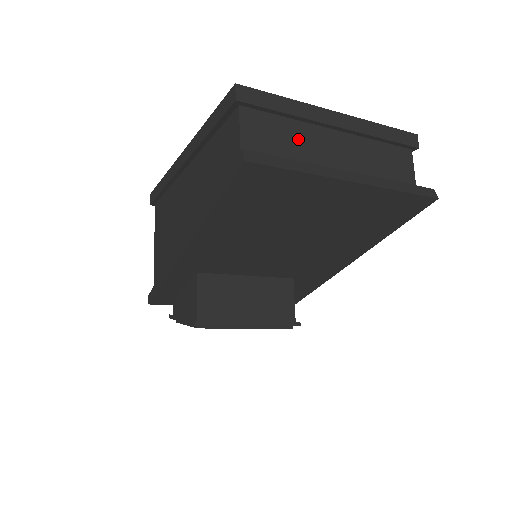
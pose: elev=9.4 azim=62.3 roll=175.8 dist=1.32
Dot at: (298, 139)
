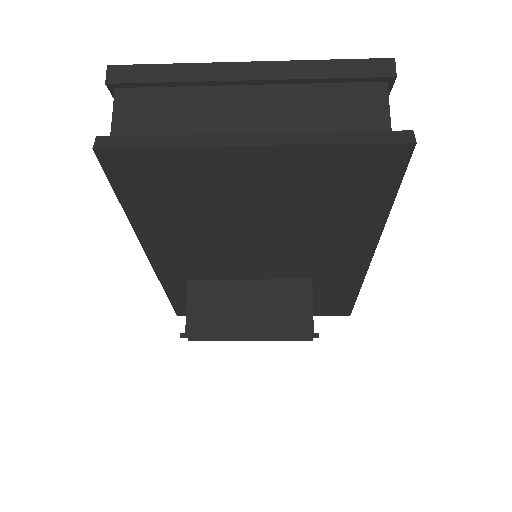
Dot at: (191, 109)
